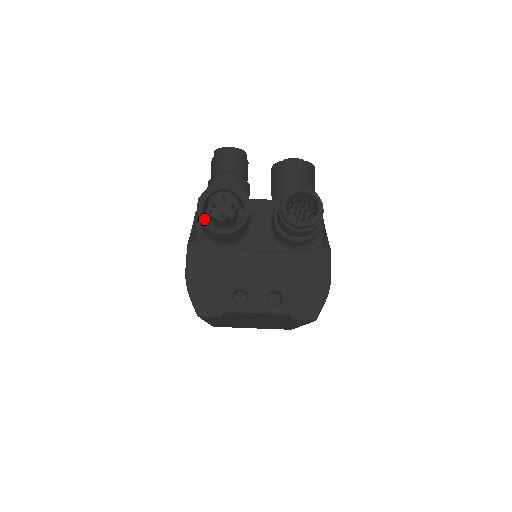
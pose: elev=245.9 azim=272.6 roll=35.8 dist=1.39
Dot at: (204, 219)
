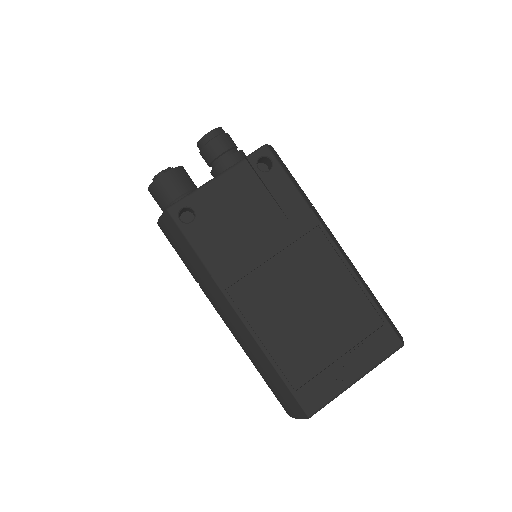
Dot at: (152, 185)
